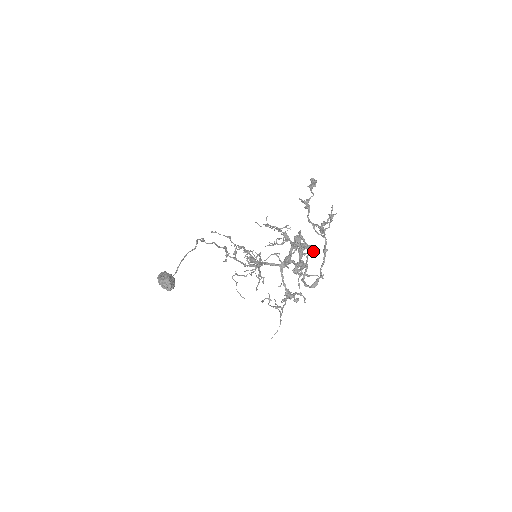
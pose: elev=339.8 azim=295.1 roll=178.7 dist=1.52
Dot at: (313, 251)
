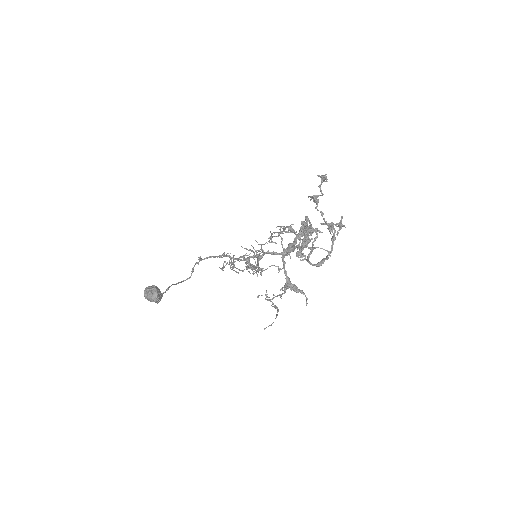
Dot at: (320, 232)
